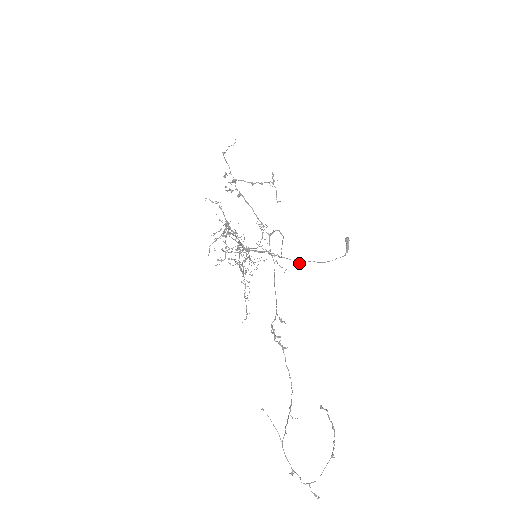
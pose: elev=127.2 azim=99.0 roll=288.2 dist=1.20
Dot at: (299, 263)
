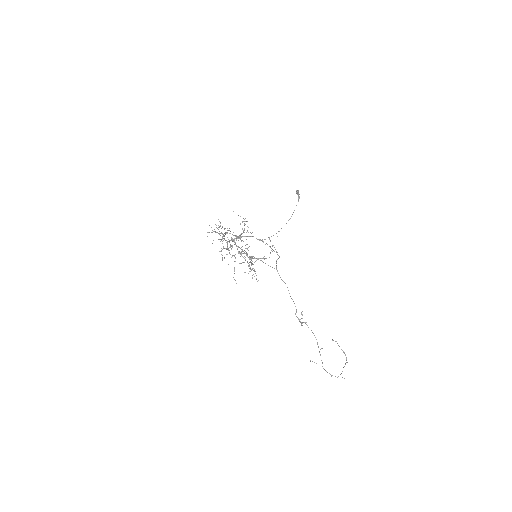
Dot at: occluded
